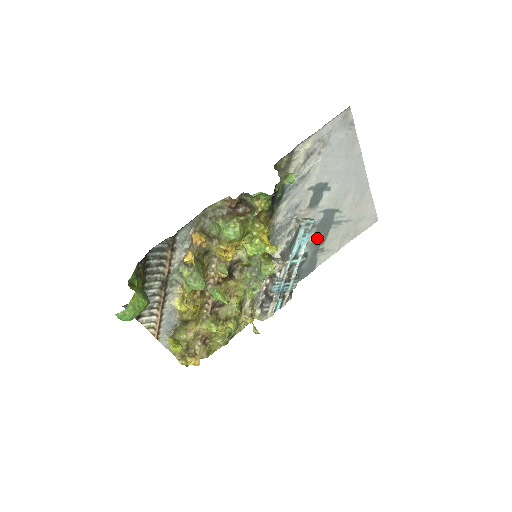
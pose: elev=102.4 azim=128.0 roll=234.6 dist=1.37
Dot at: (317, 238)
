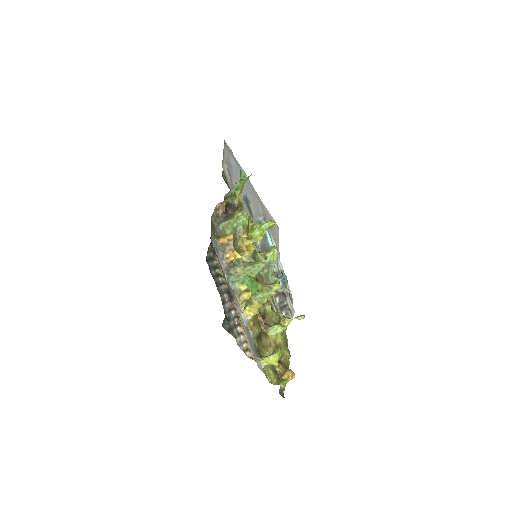
Dot at: occluded
